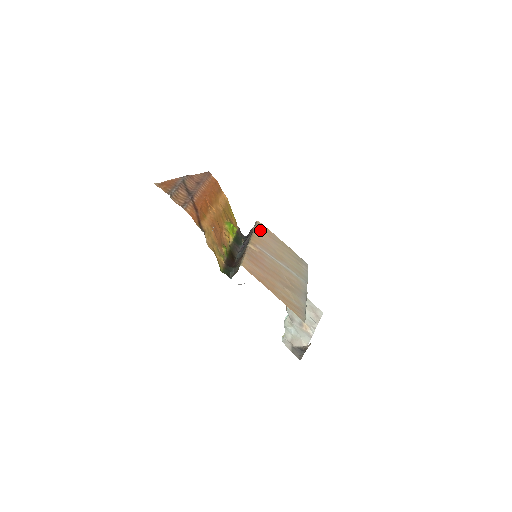
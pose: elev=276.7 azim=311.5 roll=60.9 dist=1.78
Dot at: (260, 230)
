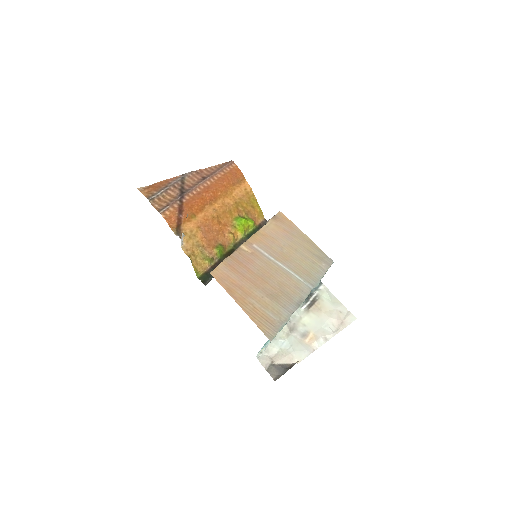
Dot at: (274, 224)
